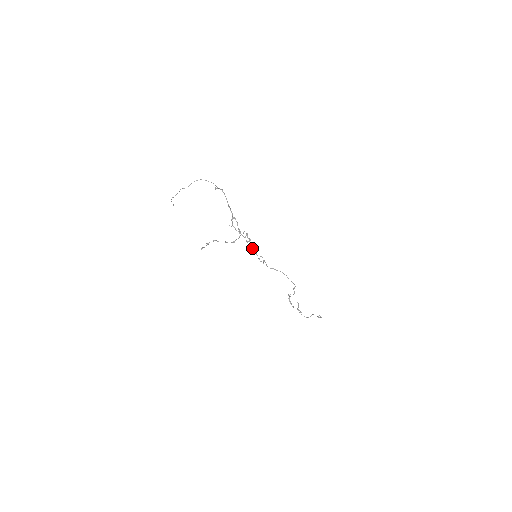
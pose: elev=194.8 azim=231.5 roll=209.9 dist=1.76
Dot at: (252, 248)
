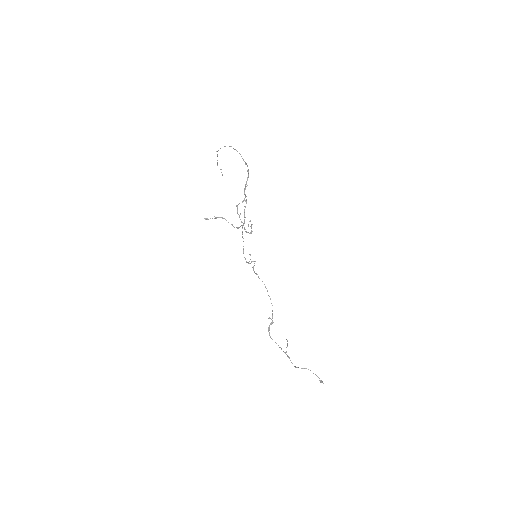
Dot at: occluded
